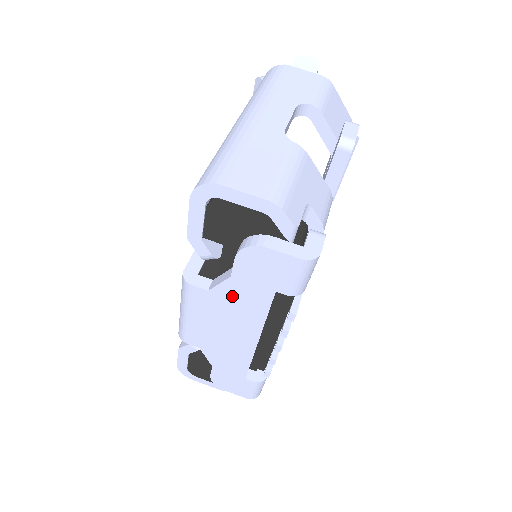
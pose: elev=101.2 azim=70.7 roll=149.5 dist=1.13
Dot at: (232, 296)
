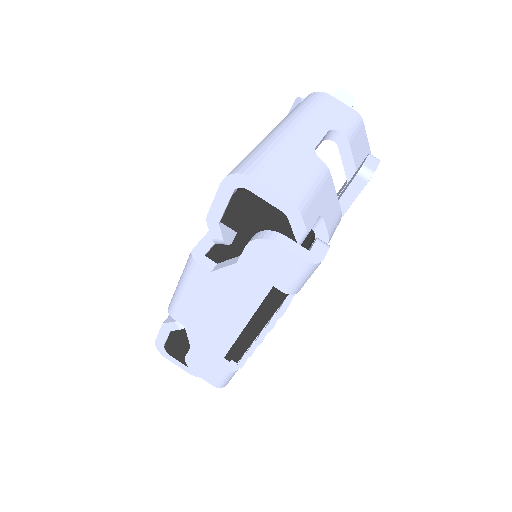
Dot at: (232, 282)
